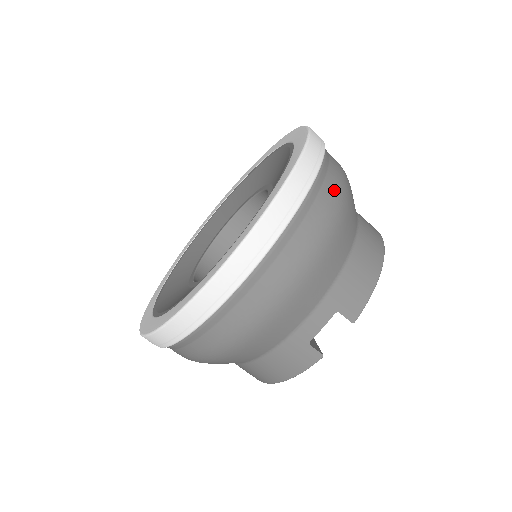
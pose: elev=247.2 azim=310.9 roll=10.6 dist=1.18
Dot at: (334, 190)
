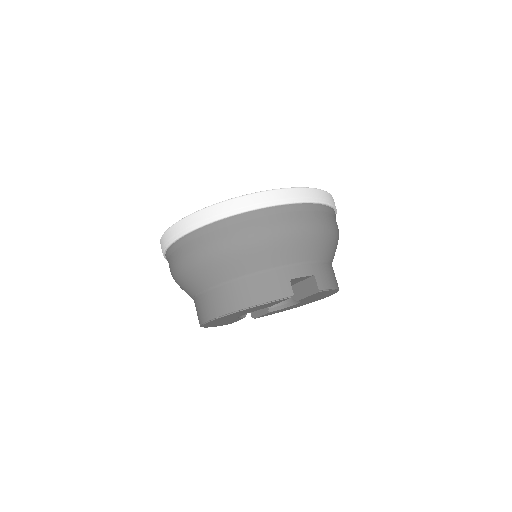
Dot at: occluded
